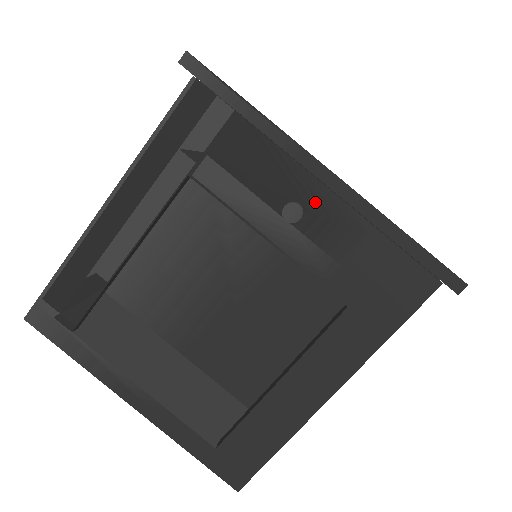
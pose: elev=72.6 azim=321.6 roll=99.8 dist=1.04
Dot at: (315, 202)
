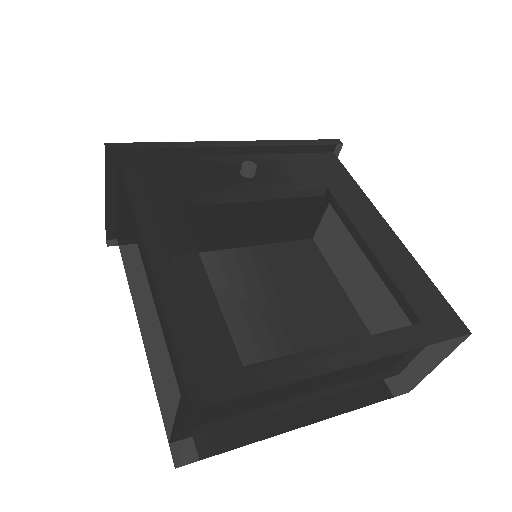
Dot at: occluded
